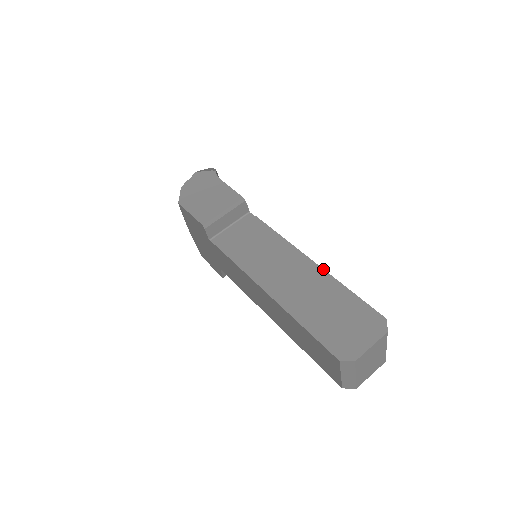
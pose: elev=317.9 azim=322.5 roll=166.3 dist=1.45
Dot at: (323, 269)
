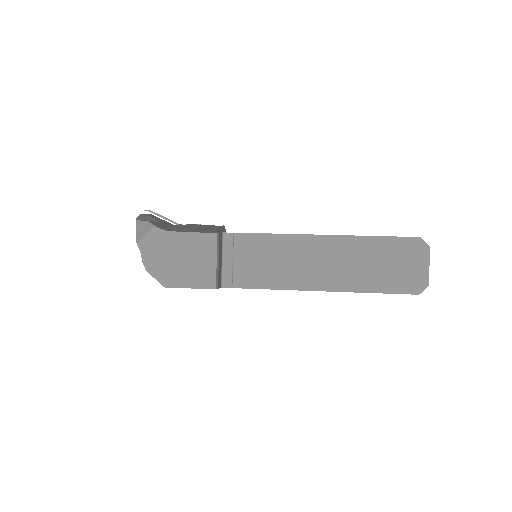
Dot at: (340, 236)
